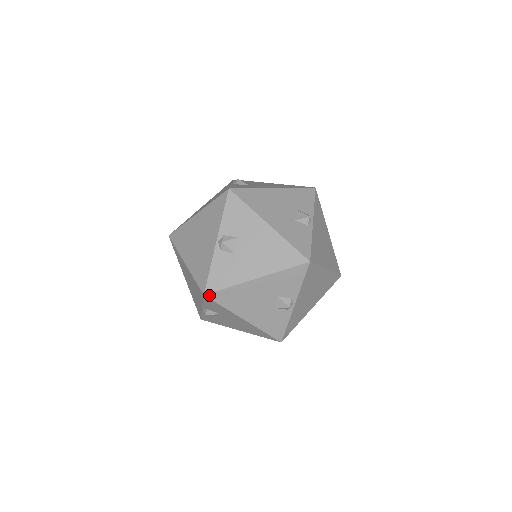
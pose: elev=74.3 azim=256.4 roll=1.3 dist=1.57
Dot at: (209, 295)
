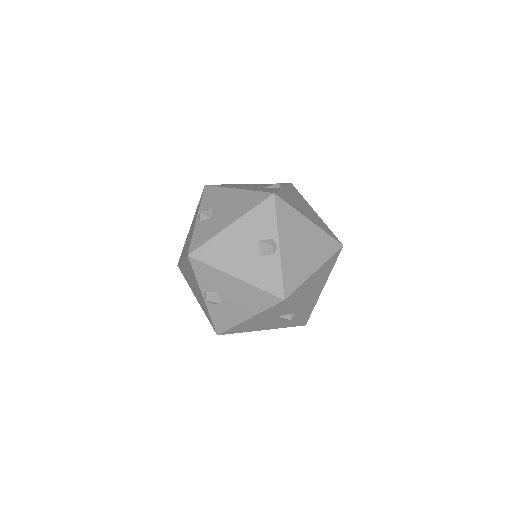
Dot at: occluded
